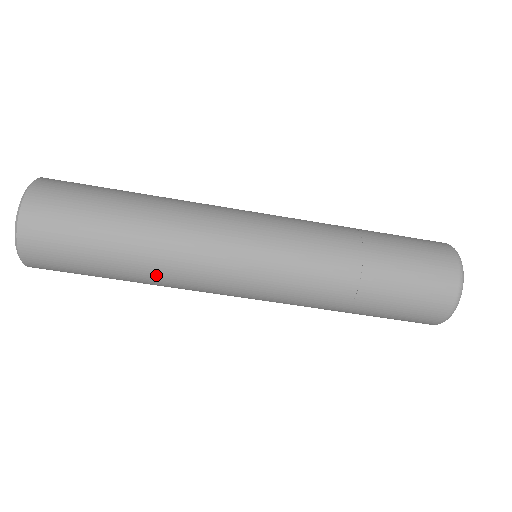
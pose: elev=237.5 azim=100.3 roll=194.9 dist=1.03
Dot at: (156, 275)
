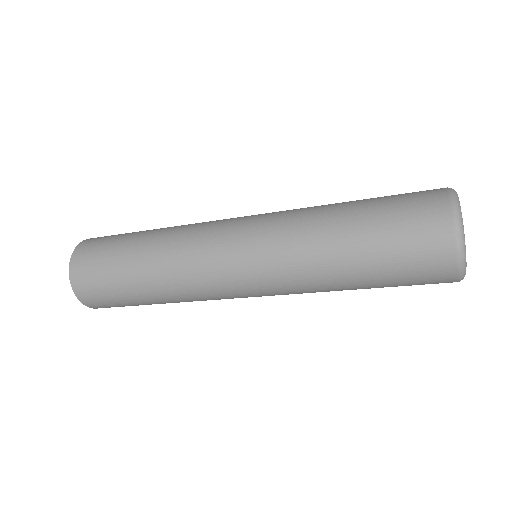
Dot at: occluded
